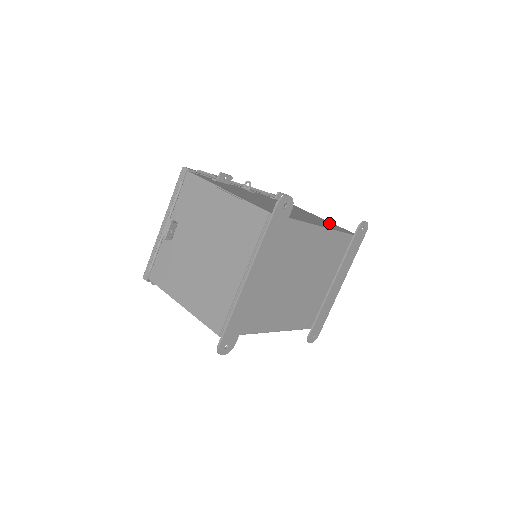
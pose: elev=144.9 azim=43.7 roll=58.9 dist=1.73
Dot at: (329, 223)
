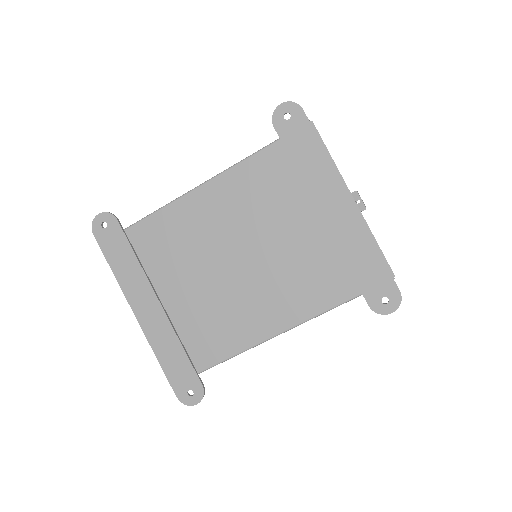
Dot at: occluded
